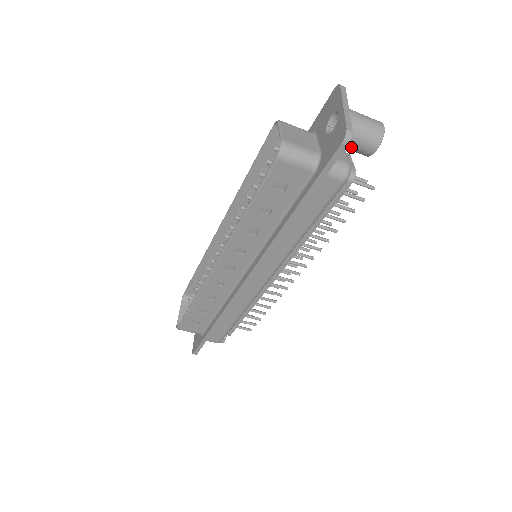
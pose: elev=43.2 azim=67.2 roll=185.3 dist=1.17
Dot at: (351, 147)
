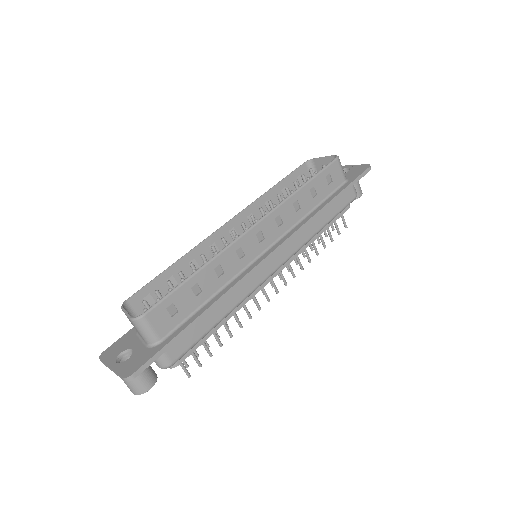
Dot at: occluded
